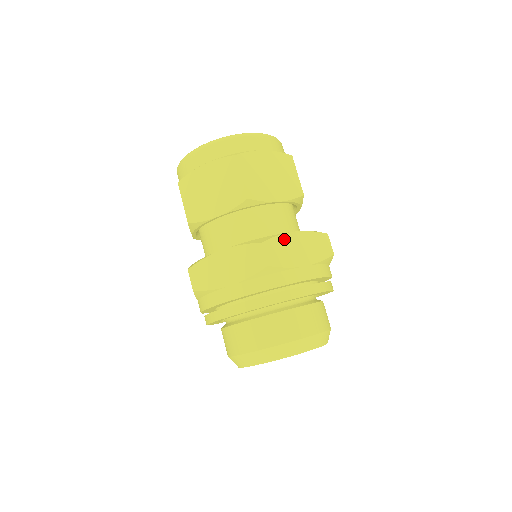
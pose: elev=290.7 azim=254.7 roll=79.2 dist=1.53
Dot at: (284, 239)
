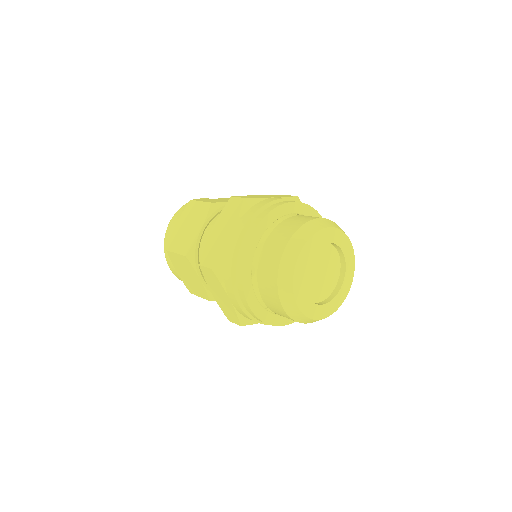
Dot at: occluded
